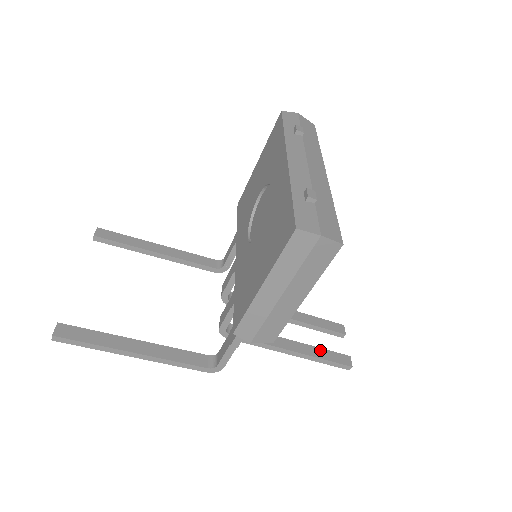
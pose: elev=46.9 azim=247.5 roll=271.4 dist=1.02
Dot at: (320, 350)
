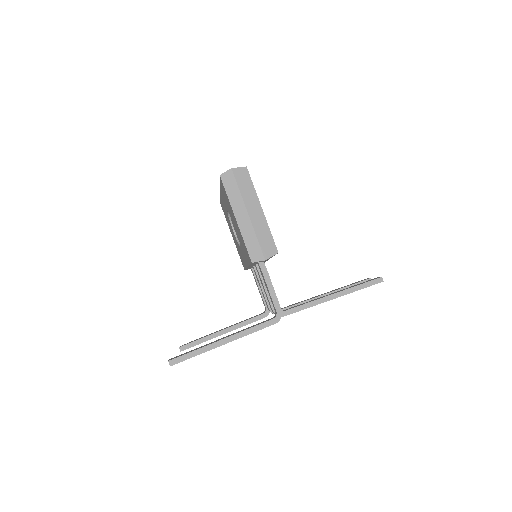
Dot at: occluded
